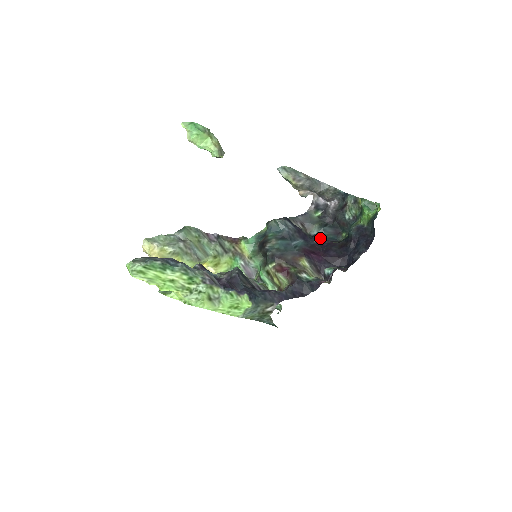
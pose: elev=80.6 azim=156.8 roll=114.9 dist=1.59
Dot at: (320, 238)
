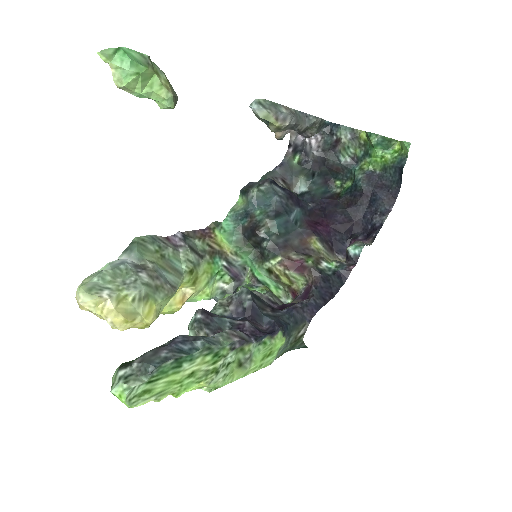
Dot at: (314, 197)
